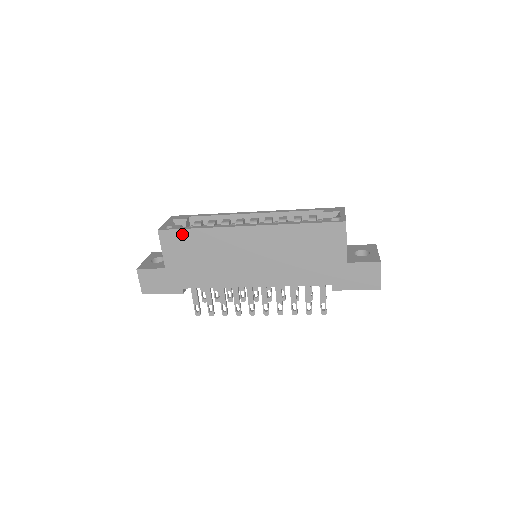
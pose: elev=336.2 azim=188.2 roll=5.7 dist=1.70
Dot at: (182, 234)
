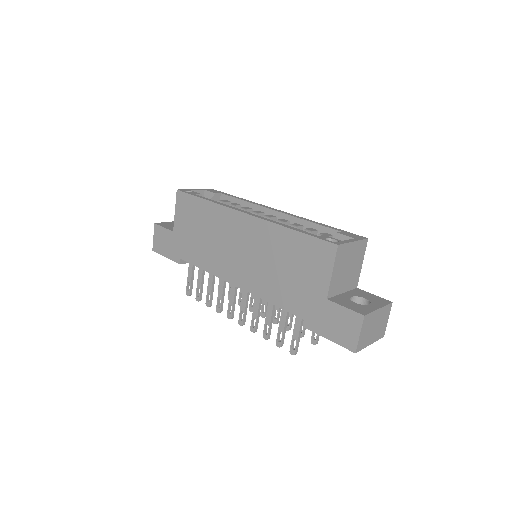
Dot at: (193, 201)
